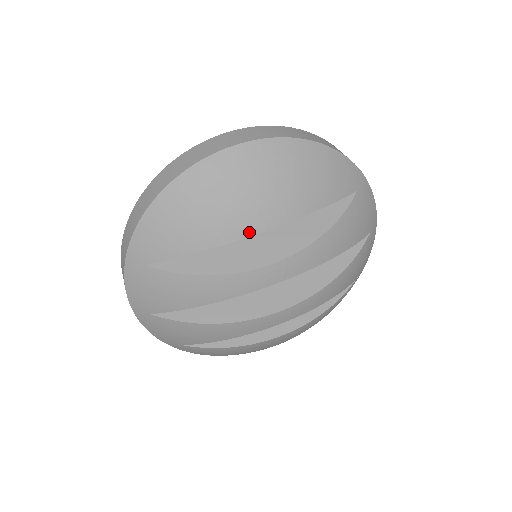
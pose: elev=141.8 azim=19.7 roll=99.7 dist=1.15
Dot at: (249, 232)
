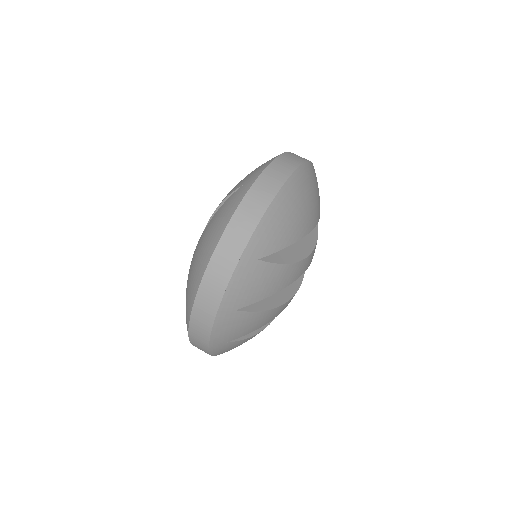
Dot at: (311, 227)
